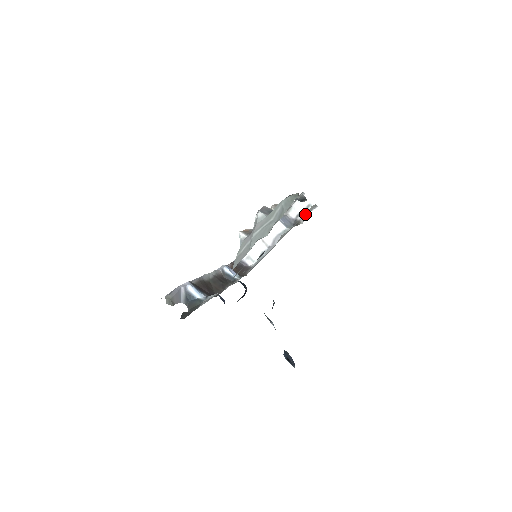
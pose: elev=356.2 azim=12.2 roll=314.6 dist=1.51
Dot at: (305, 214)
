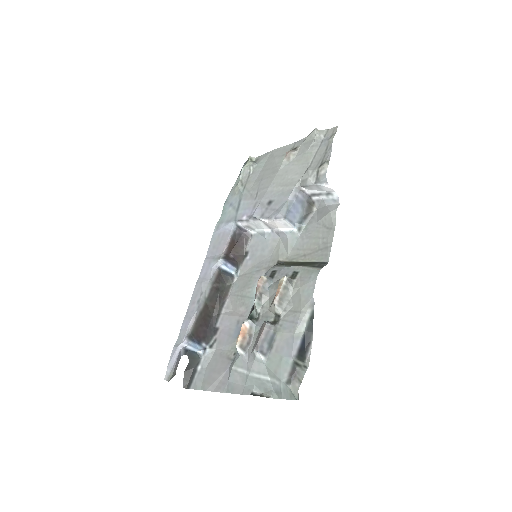
Dot at: (322, 200)
